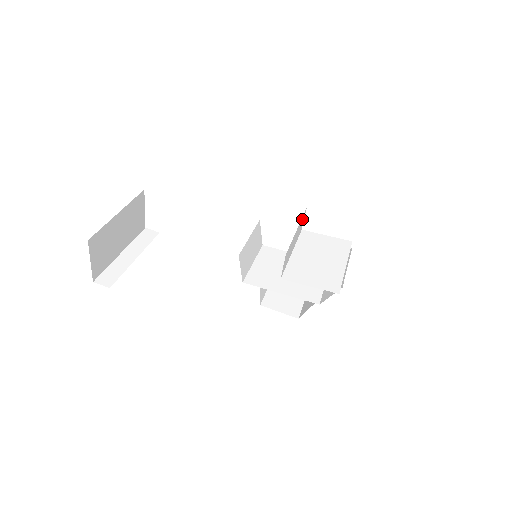
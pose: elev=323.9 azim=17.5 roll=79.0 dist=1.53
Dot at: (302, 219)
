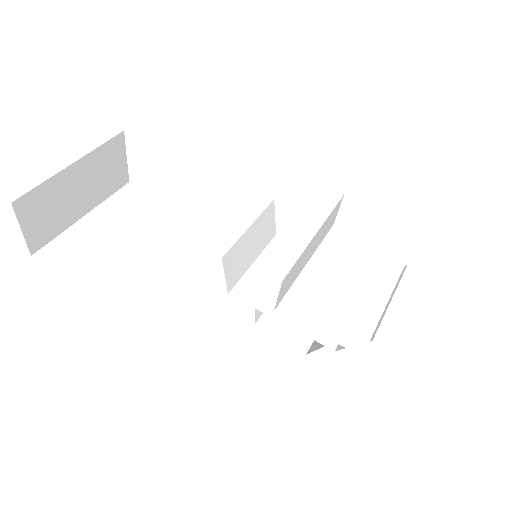
Dot at: (332, 213)
